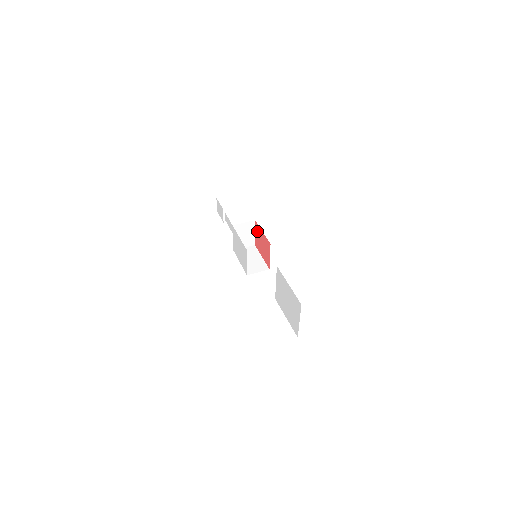
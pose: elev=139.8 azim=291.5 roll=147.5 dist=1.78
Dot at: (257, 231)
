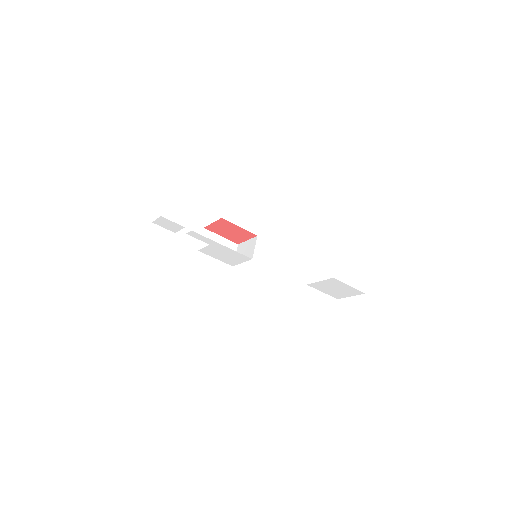
Dot at: (222, 224)
